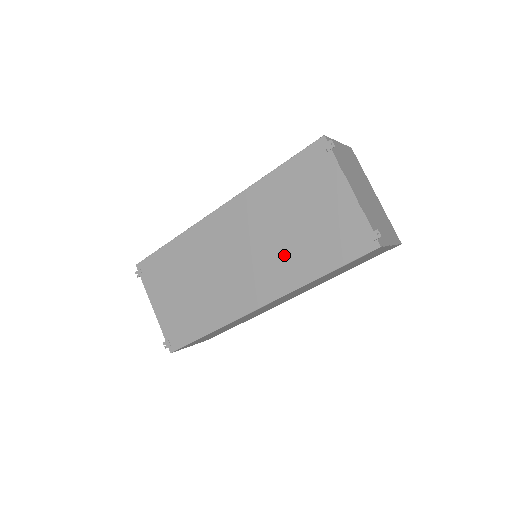
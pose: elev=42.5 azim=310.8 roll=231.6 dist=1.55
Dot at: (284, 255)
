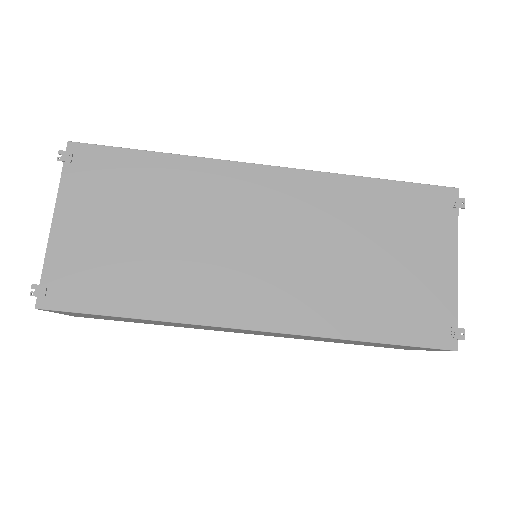
Dot at: (331, 284)
